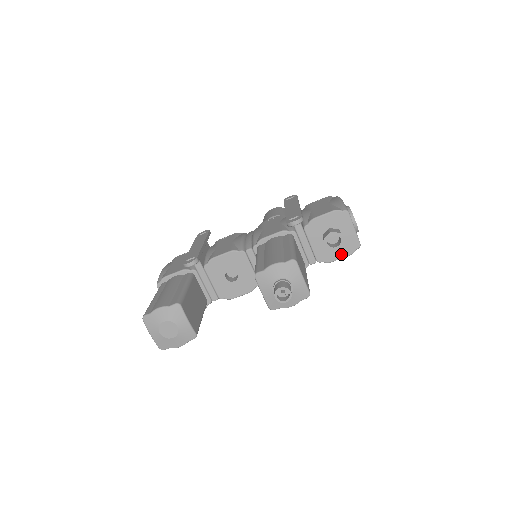
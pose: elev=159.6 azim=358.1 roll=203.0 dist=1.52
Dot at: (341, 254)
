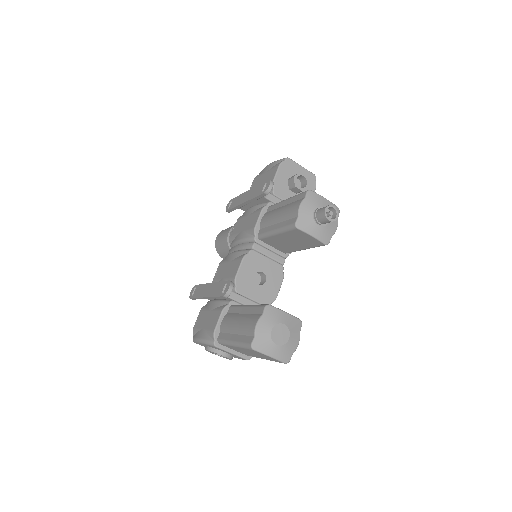
Dot at: occluded
